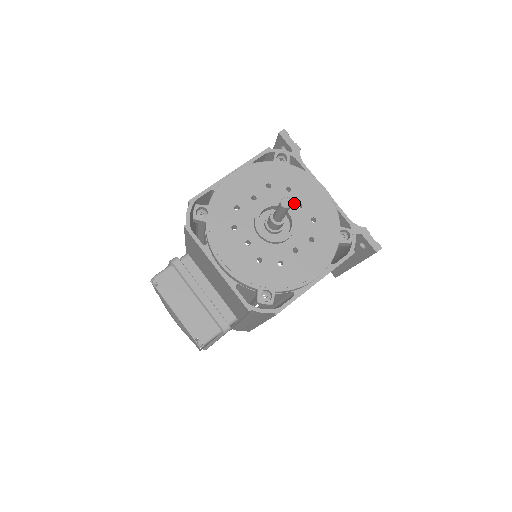
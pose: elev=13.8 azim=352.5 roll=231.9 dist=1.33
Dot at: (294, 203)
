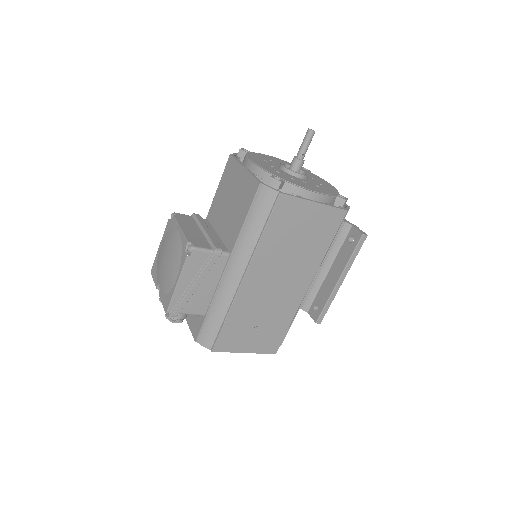
Dot at: (309, 177)
